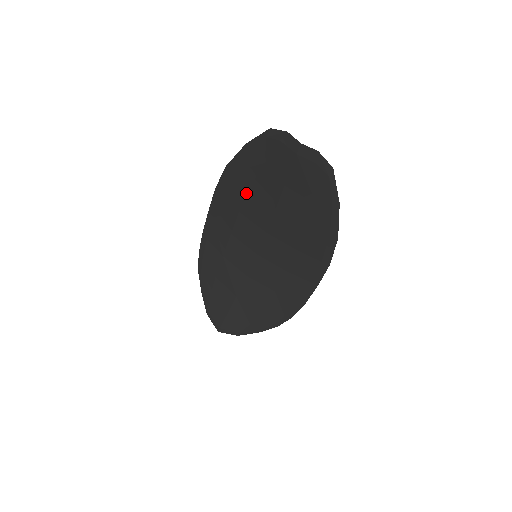
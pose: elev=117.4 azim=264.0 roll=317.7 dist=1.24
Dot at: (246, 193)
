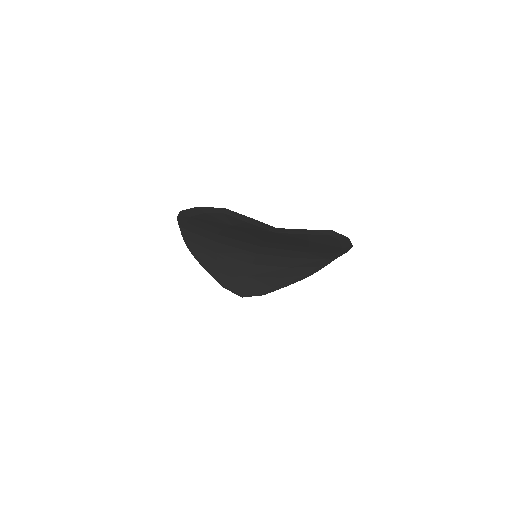
Dot at: (219, 230)
